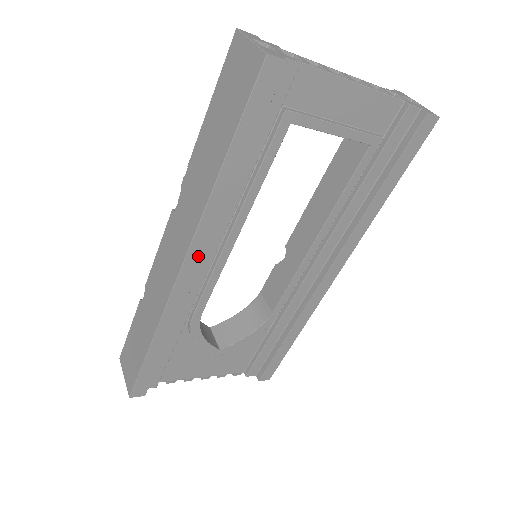
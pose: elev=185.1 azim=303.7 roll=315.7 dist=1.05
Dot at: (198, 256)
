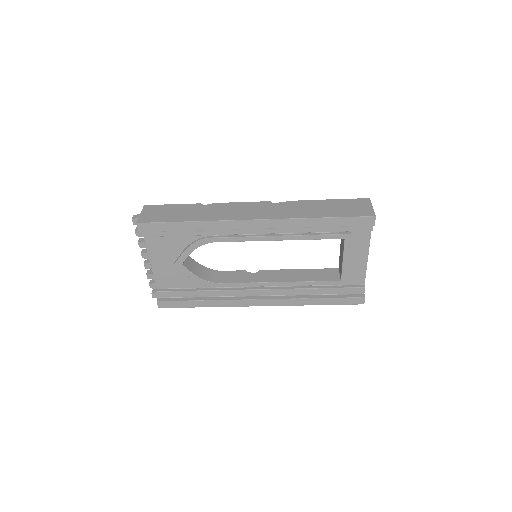
Dot at: (264, 225)
